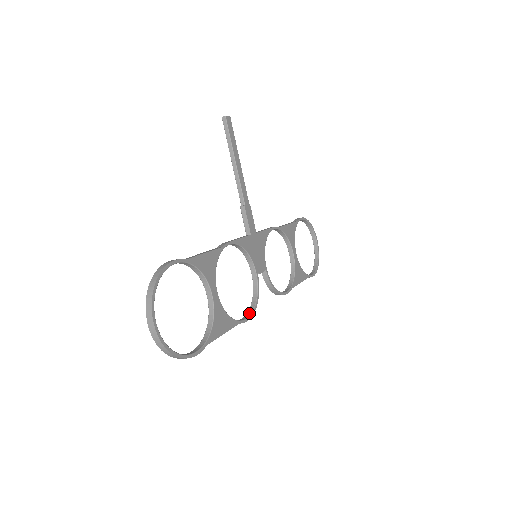
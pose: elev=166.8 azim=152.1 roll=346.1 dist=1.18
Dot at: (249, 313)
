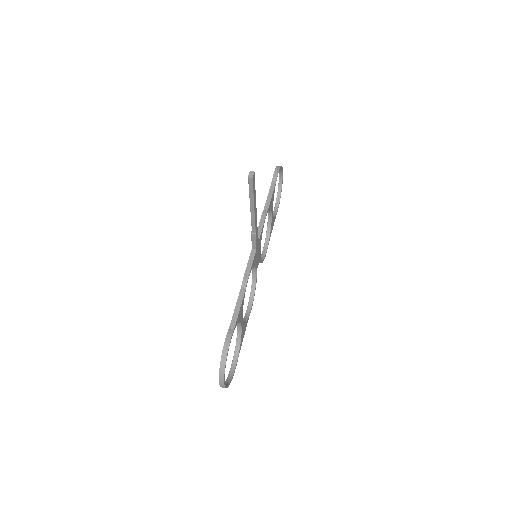
Dot at: (251, 300)
